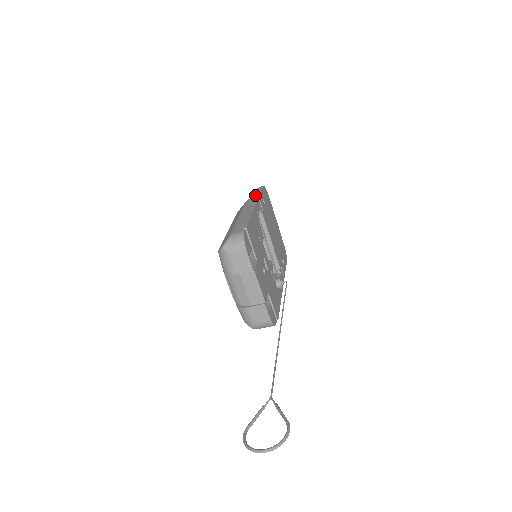
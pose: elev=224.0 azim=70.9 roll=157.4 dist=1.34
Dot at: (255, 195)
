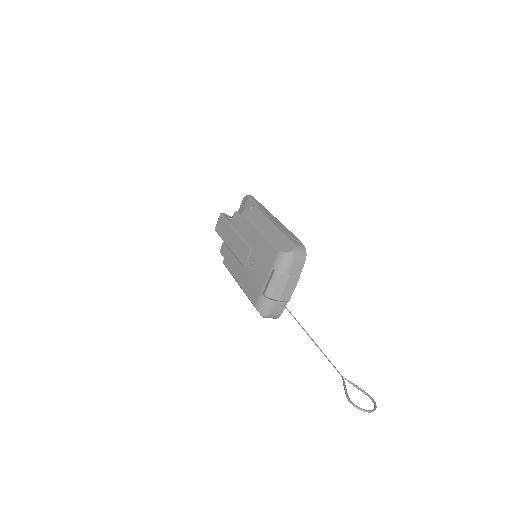
Dot at: (260, 205)
